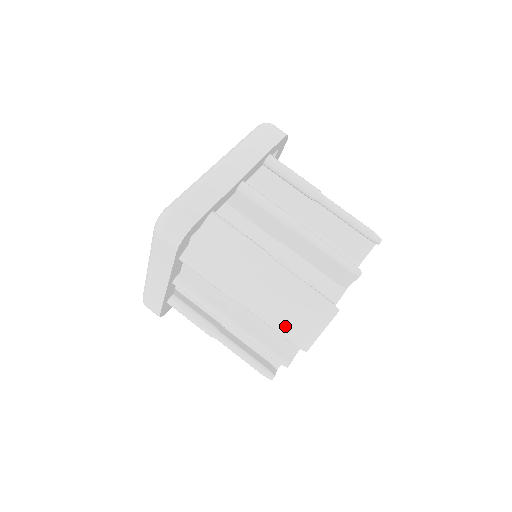
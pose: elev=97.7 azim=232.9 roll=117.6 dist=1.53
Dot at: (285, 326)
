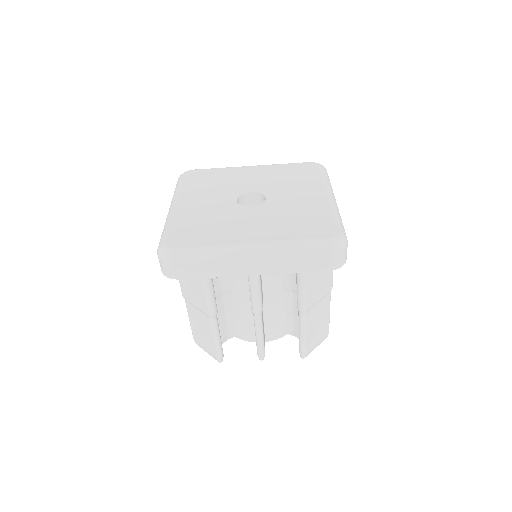
Dot at: (195, 331)
